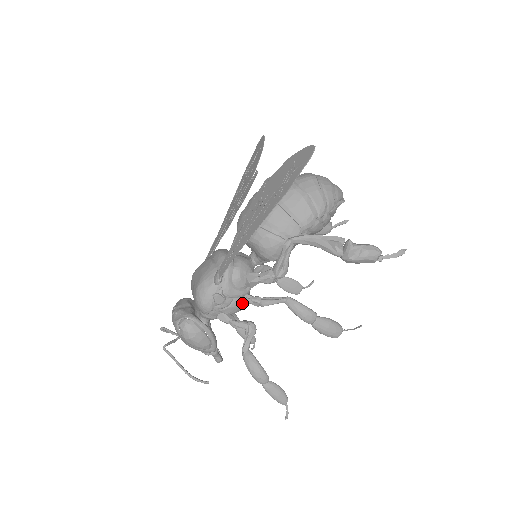
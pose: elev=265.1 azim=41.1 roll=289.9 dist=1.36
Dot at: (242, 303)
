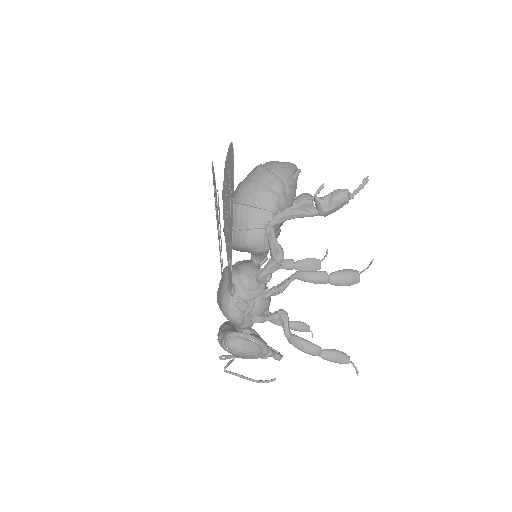
Dot at: (264, 299)
